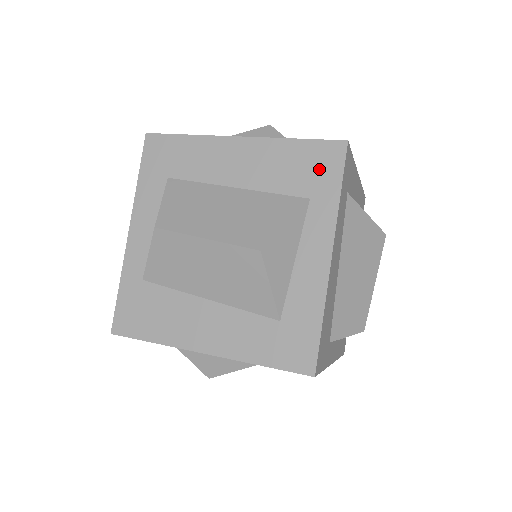
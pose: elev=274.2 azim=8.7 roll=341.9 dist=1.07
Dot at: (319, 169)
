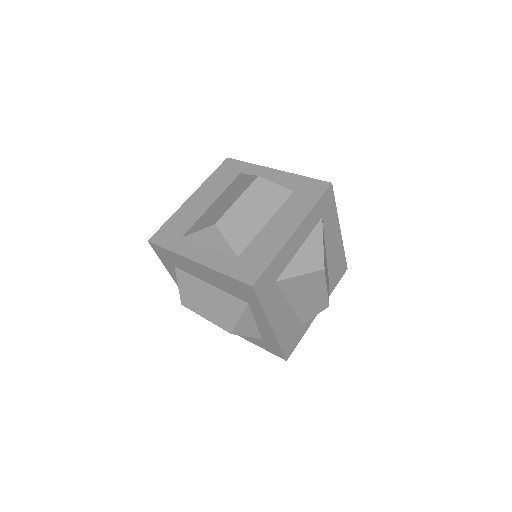
Dot at: (245, 293)
